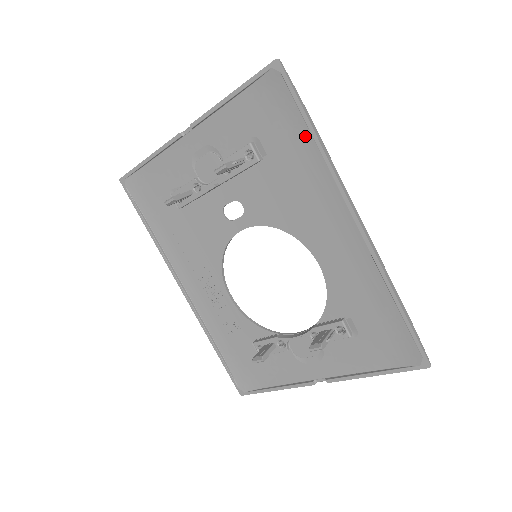
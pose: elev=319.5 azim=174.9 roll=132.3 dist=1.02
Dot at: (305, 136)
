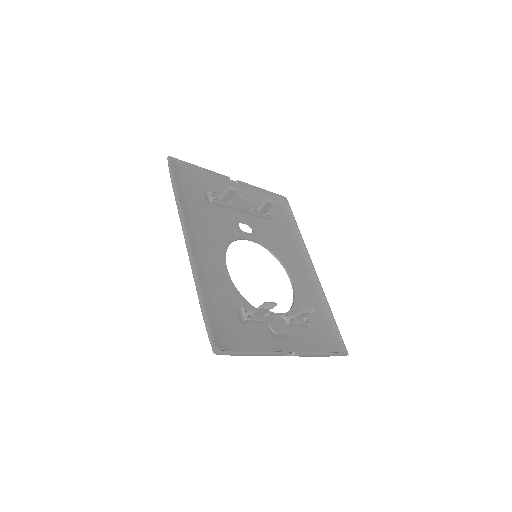
Dot at: (292, 226)
